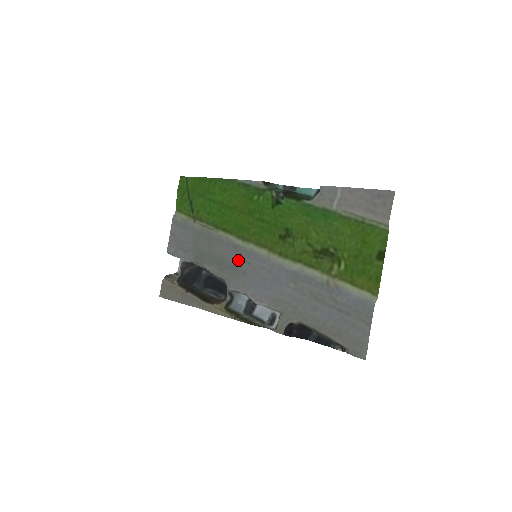
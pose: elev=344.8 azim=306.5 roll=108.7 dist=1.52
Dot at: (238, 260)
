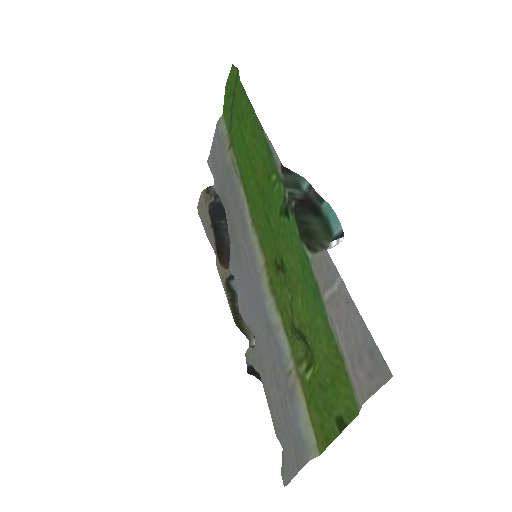
Dot at: (241, 244)
